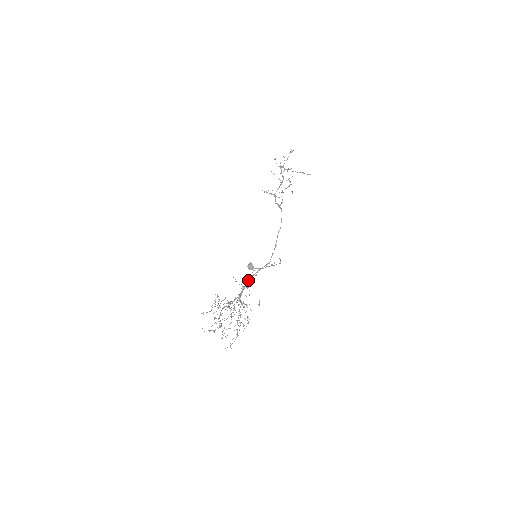
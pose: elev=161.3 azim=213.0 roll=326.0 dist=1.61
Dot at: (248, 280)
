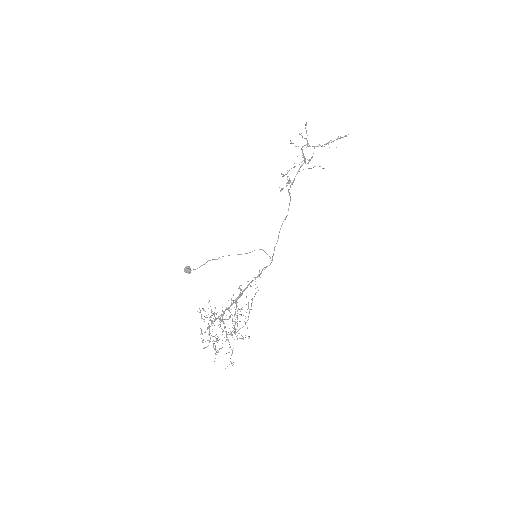
Dot at: occluded
